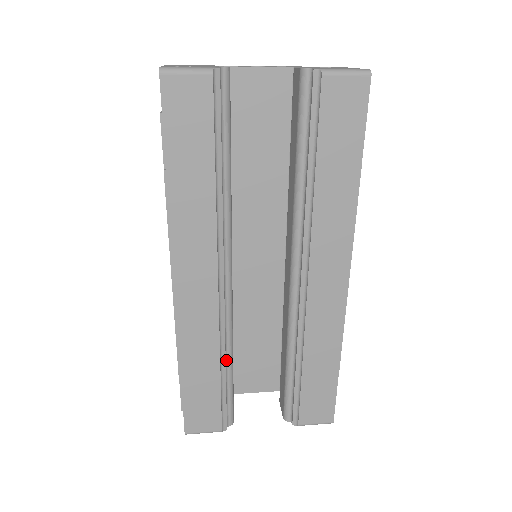
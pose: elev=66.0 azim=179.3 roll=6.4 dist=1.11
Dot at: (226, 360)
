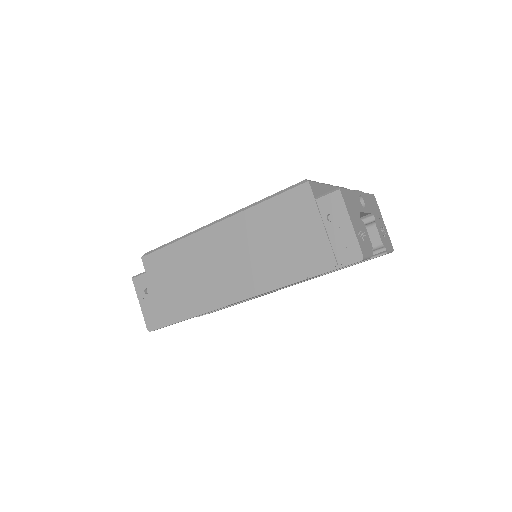
Dot at: occluded
